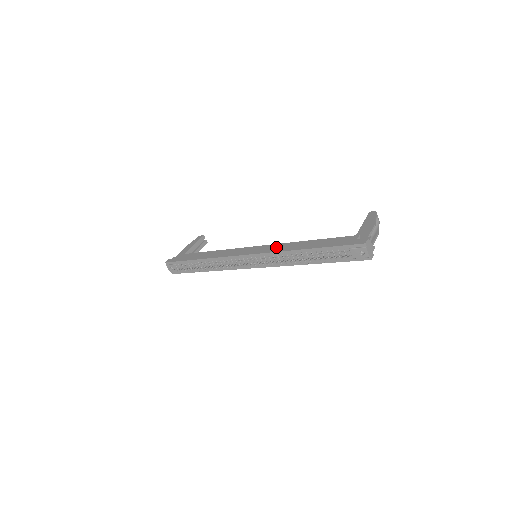
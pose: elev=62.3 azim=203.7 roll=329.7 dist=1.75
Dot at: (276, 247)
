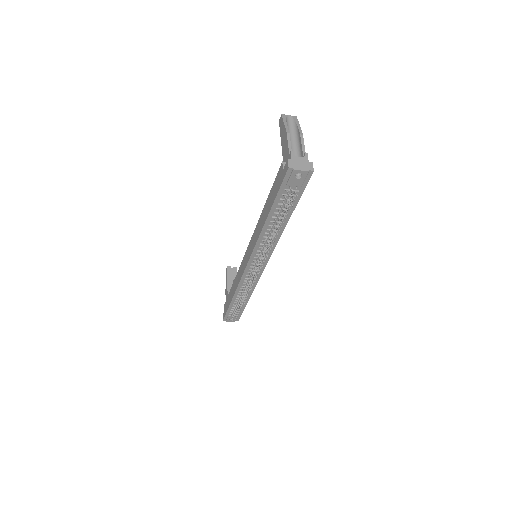
Dot at: (254, 238)
